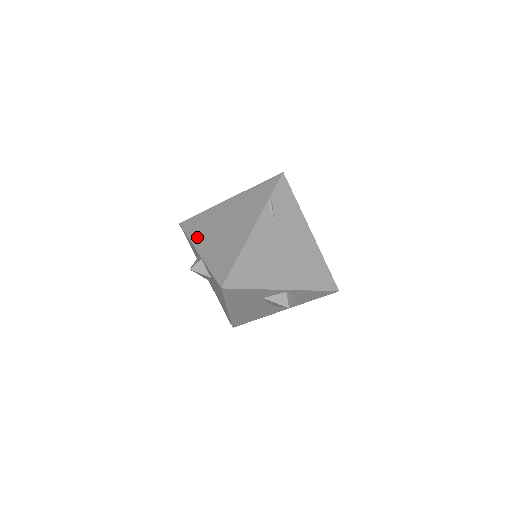
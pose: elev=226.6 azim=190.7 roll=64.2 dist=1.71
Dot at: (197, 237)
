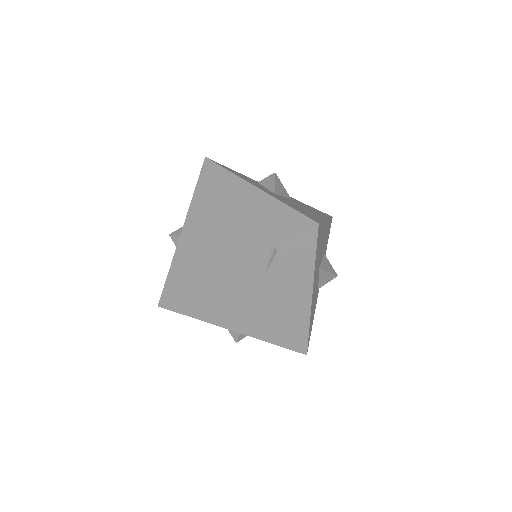
Dot at: (198, 204)
